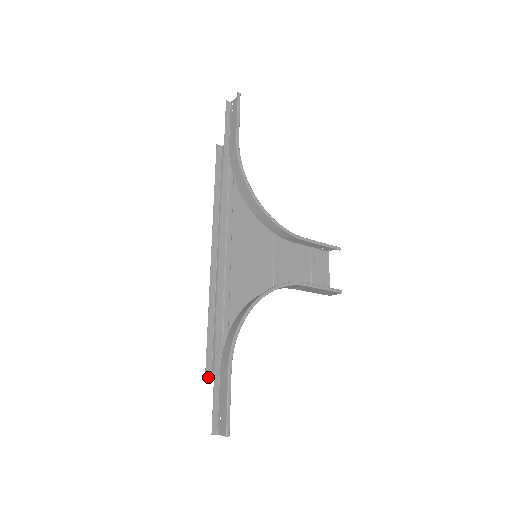
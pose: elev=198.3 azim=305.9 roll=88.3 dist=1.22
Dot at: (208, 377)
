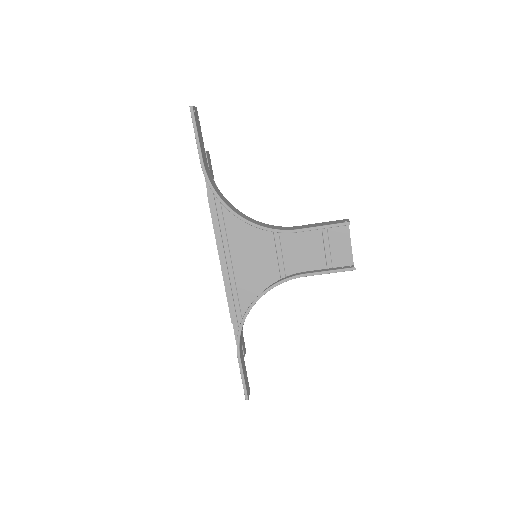
Dot at: occluded
